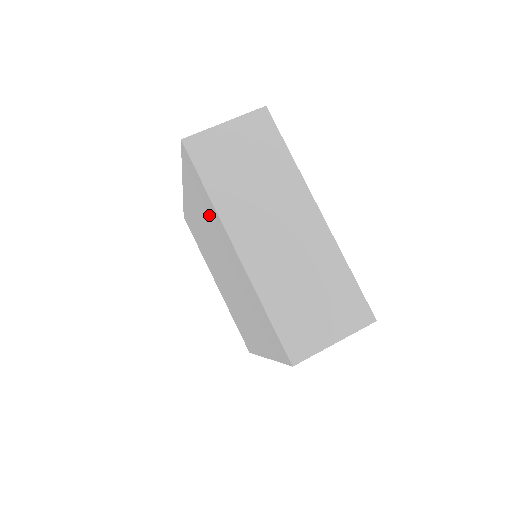
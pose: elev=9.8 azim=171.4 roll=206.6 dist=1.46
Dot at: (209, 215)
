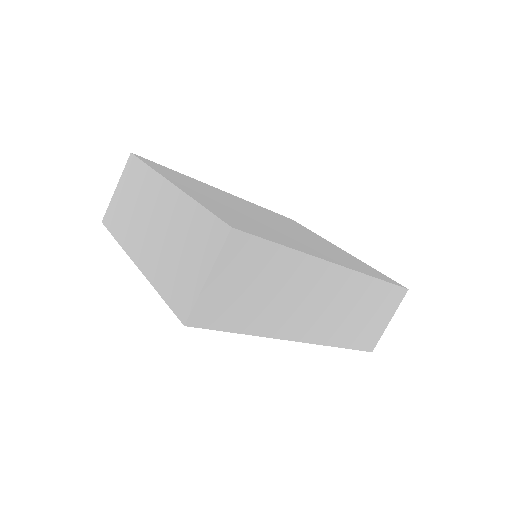
Dot at: occluded
